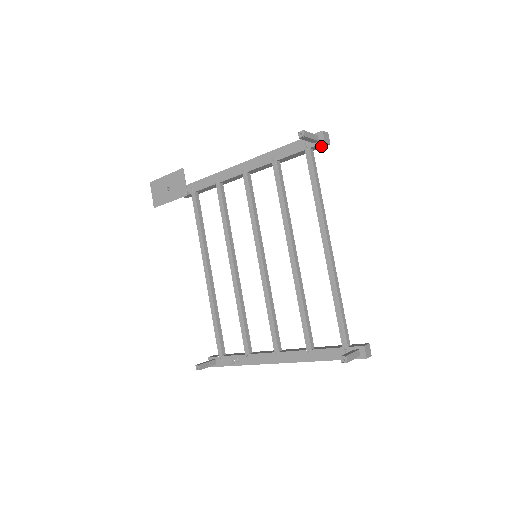
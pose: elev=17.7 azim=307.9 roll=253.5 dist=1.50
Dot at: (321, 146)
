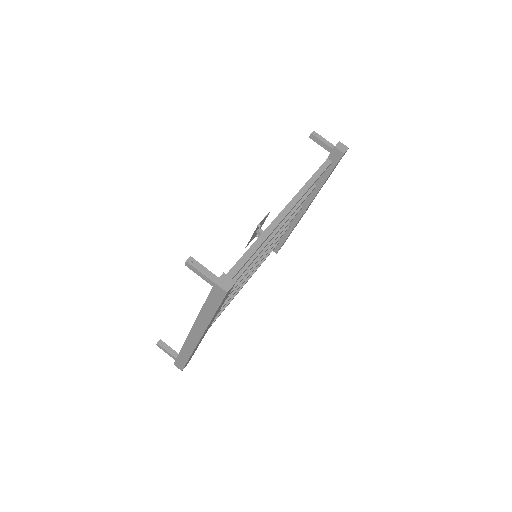
Dot at: (337, 157)
